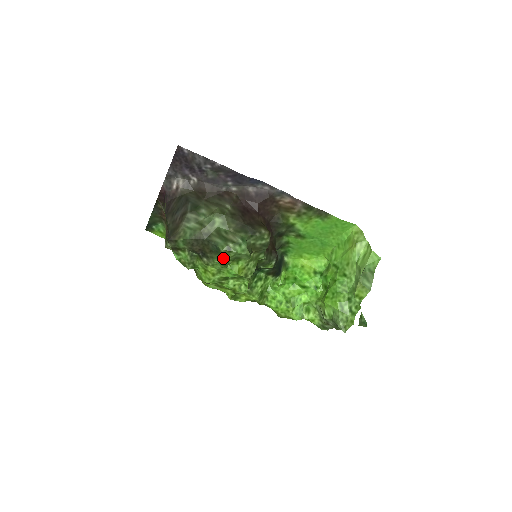
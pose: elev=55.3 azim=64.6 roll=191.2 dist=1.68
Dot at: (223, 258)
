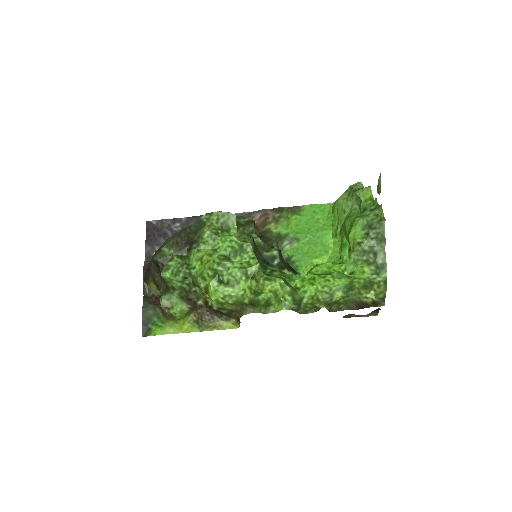
Dot at: (209, 226)
